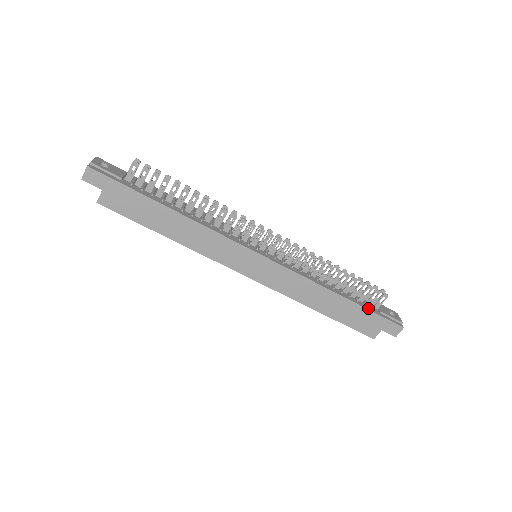
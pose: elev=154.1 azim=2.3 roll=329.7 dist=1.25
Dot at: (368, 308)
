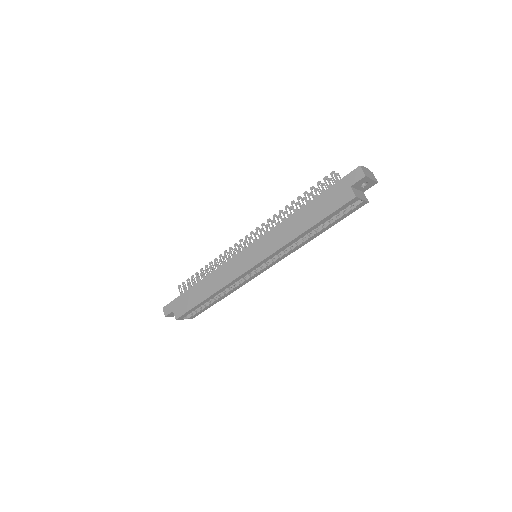
Dot at: (326, 191)
